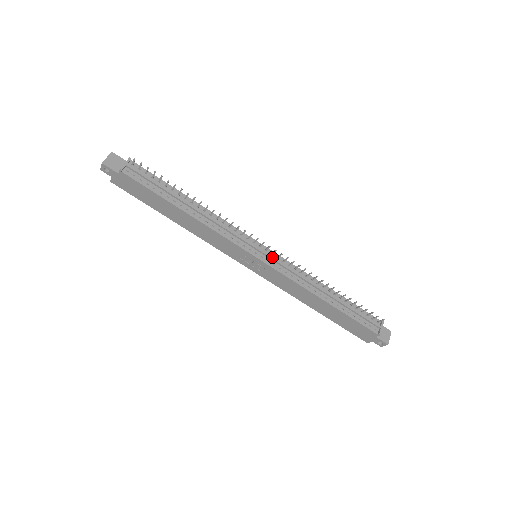
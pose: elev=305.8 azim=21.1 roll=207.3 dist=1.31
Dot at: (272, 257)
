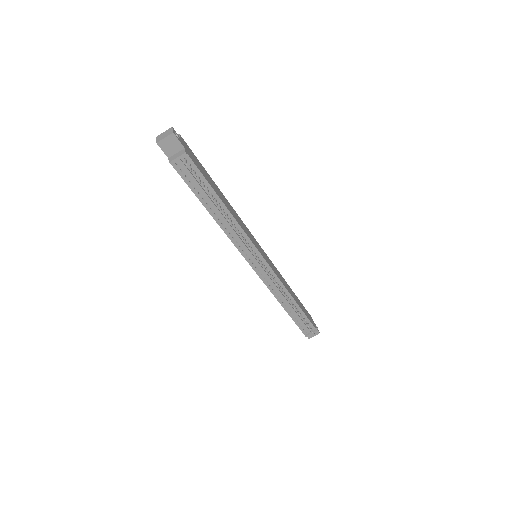
Dot at: (264, 271)
